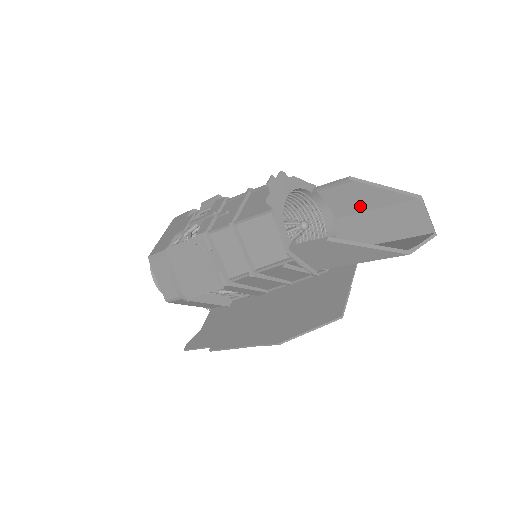
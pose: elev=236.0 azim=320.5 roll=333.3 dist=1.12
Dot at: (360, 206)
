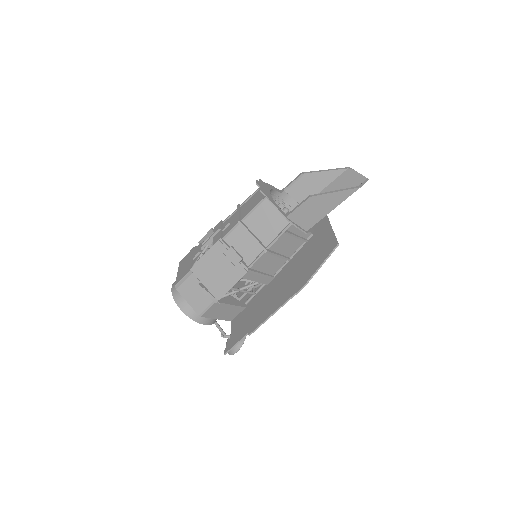
Dot at: (315, 190)
